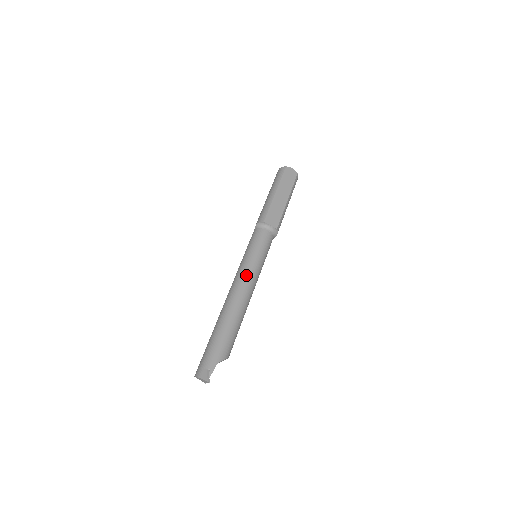
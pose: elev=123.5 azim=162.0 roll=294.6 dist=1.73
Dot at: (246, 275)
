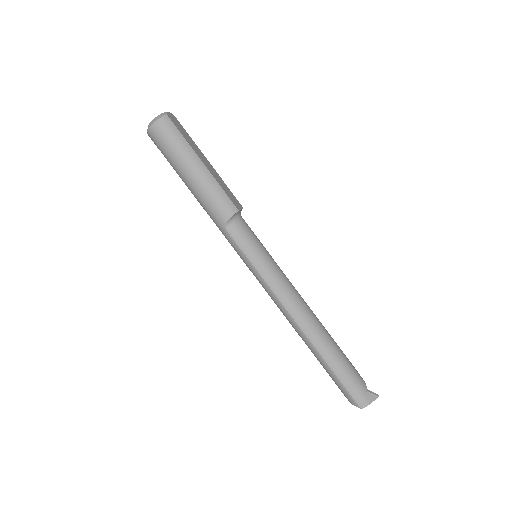
Dot at: (289, 284)
